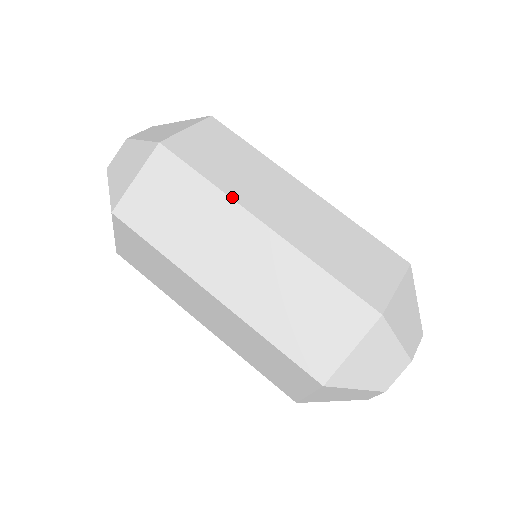
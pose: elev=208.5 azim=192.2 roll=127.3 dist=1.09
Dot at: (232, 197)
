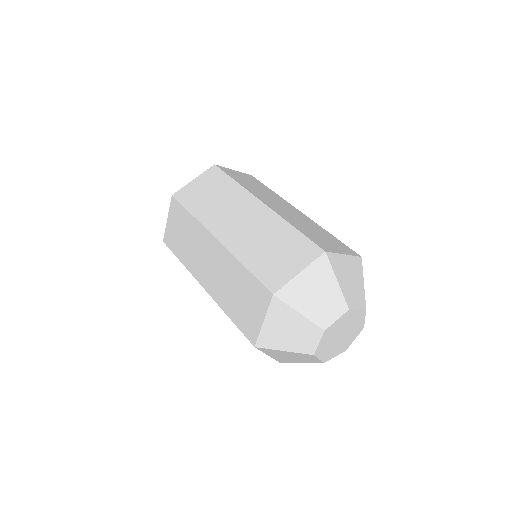
Dot at: (247, 189)
